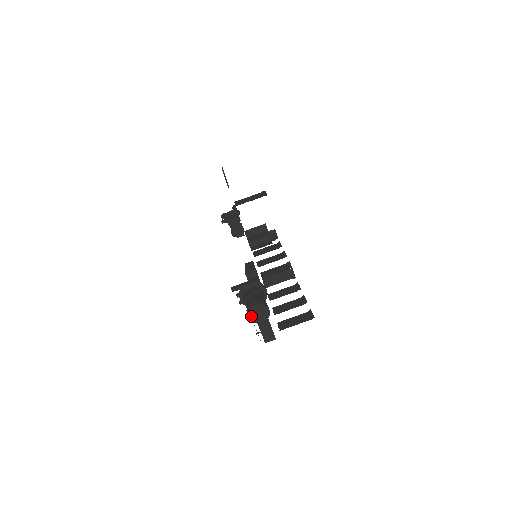
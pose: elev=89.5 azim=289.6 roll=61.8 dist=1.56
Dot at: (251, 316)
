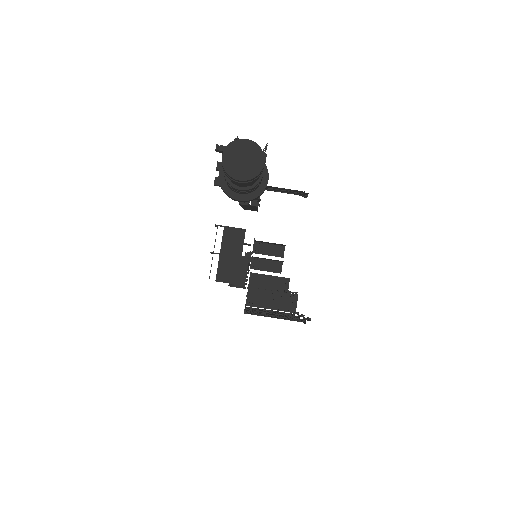
Dot at: (228, 156)
